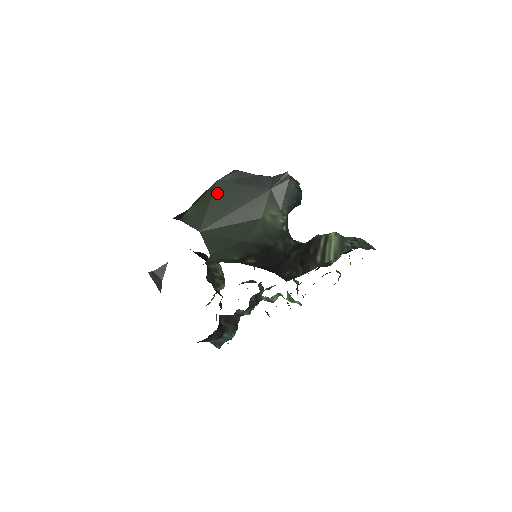
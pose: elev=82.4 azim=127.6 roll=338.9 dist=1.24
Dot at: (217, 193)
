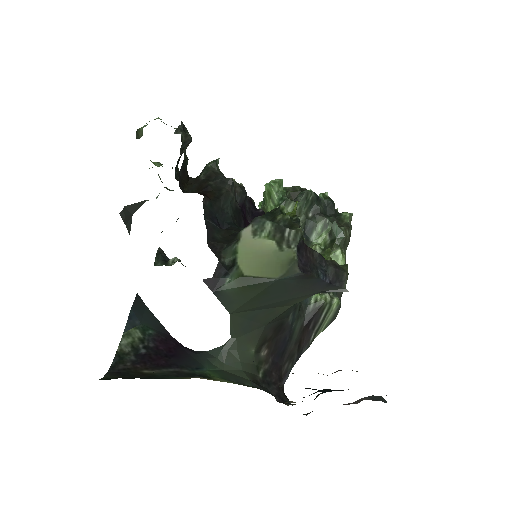
Dot at: (270, 289)
